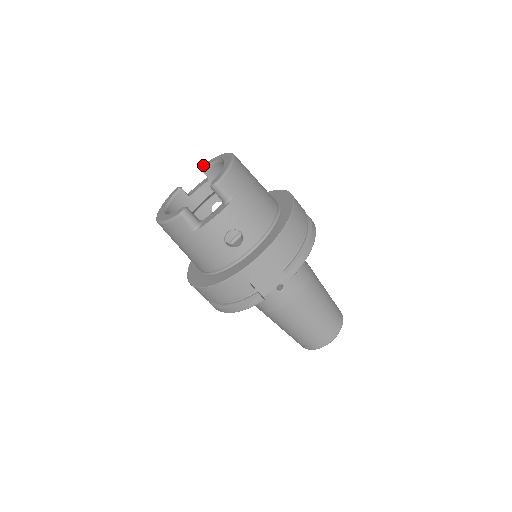
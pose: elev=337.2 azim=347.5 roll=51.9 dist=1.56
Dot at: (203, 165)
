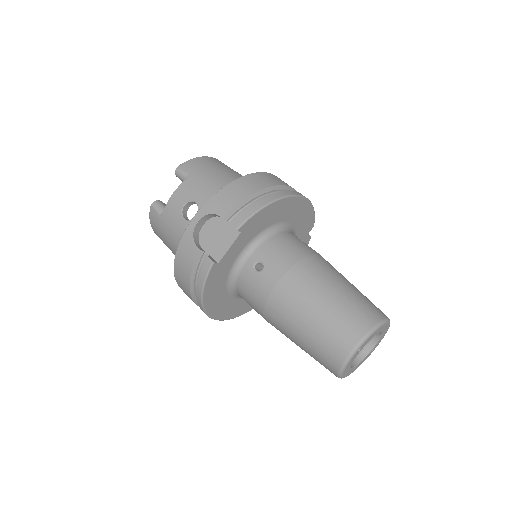
Dot at: occluded
